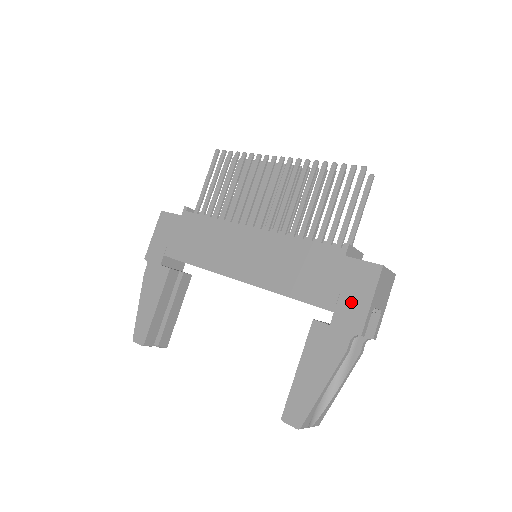
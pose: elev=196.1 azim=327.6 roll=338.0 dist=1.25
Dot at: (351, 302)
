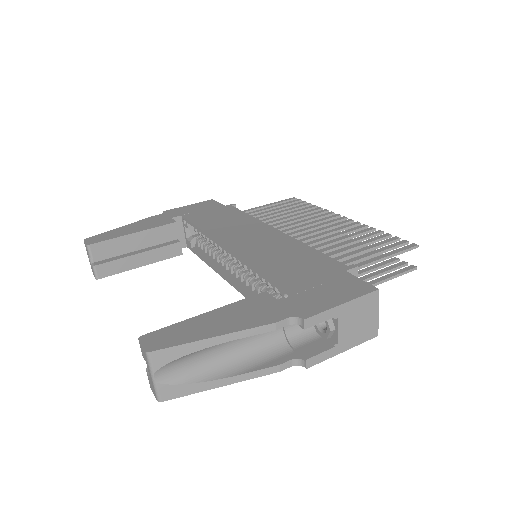
Dot at: (319, 296)
